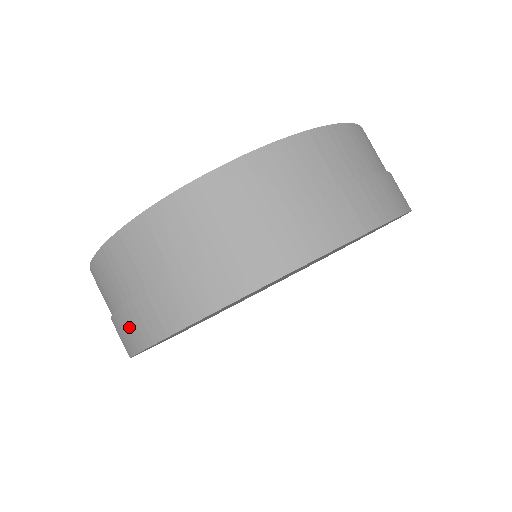
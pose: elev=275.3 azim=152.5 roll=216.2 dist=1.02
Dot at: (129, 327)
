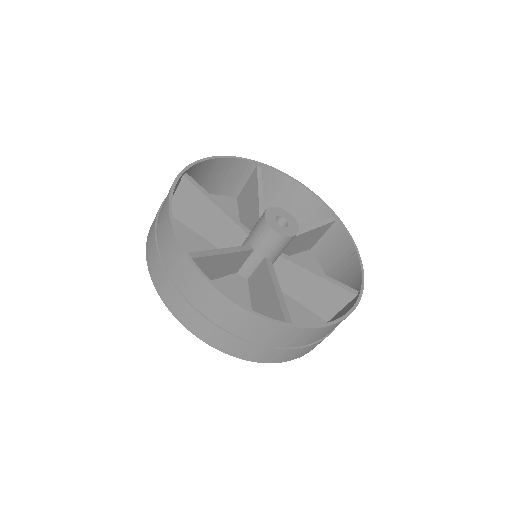
Dot at: occluded
